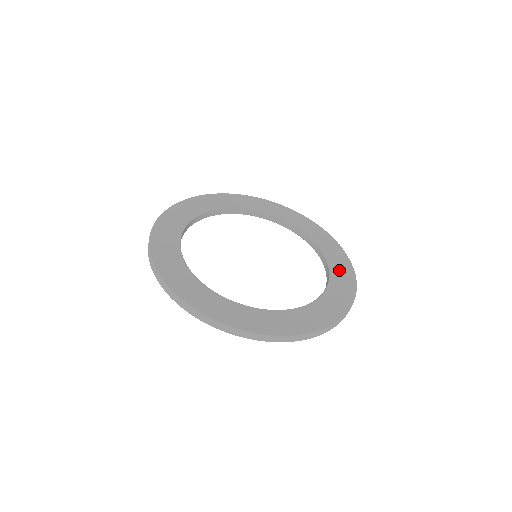
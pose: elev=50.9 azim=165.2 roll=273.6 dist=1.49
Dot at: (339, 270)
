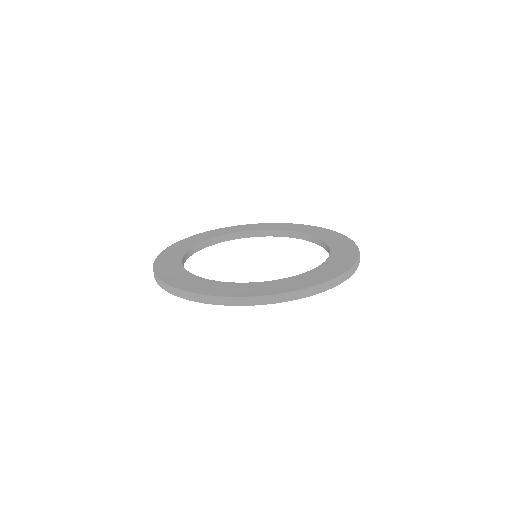
Dot at: (333, 264)
